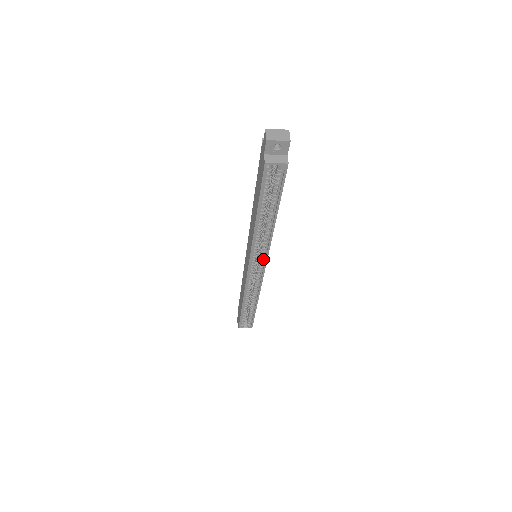
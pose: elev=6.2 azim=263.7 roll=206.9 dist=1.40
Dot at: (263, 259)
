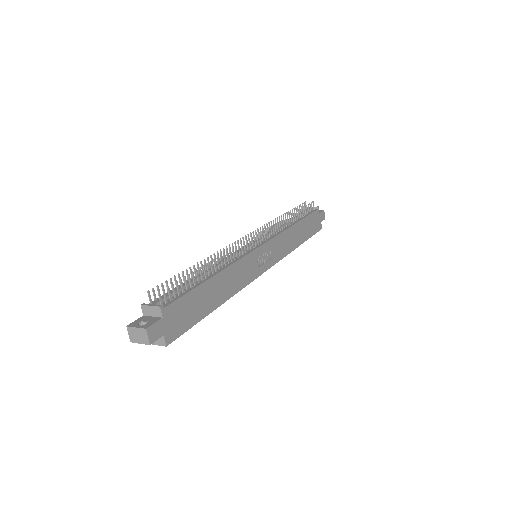
Dot at: occluded
